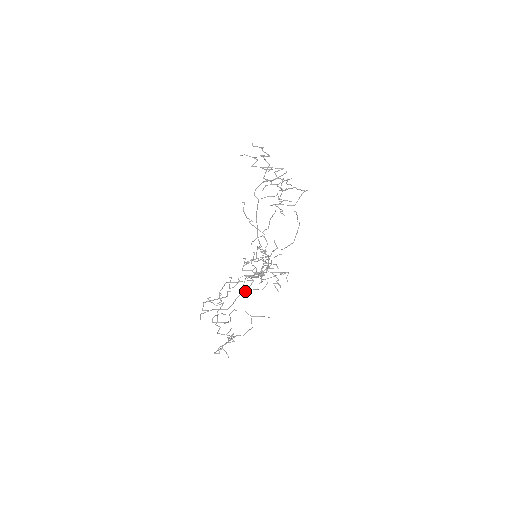
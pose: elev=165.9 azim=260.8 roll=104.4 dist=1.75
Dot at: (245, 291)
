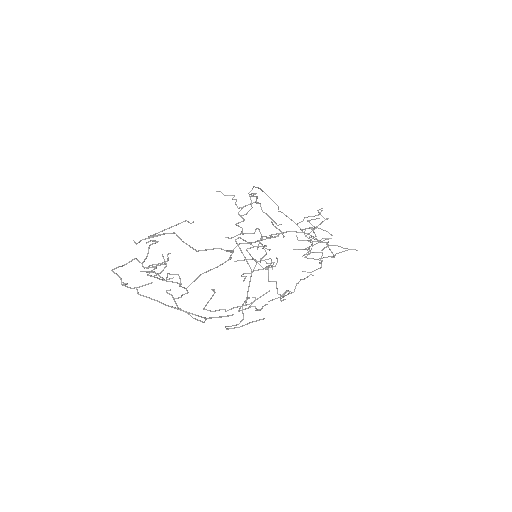
Dot at: (226, 328)
